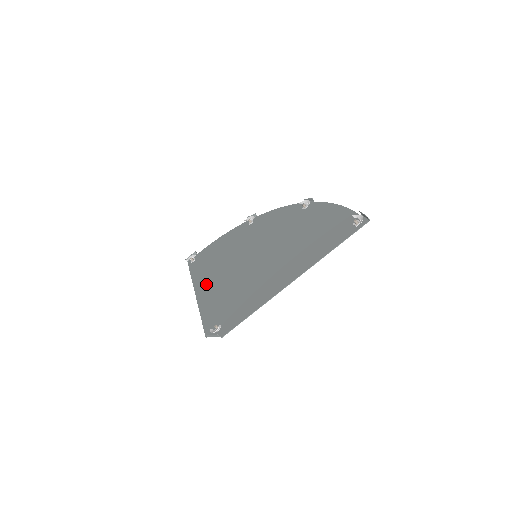
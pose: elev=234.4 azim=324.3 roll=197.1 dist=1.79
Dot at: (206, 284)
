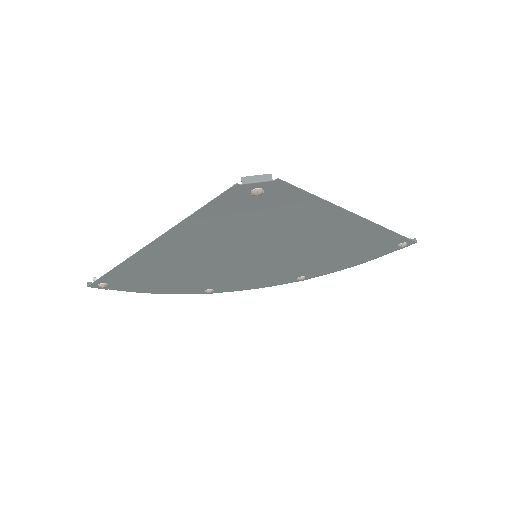
Dot at: (168, 249)
